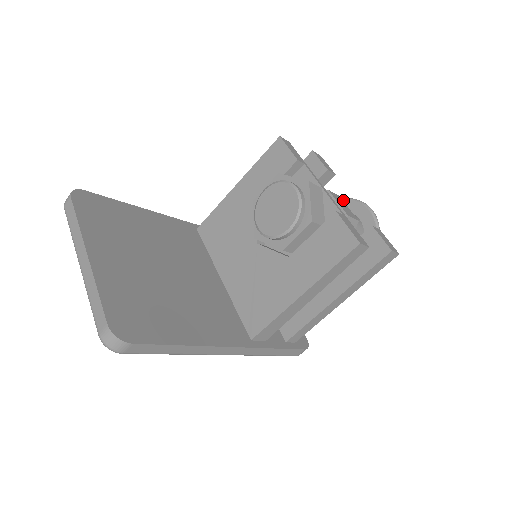
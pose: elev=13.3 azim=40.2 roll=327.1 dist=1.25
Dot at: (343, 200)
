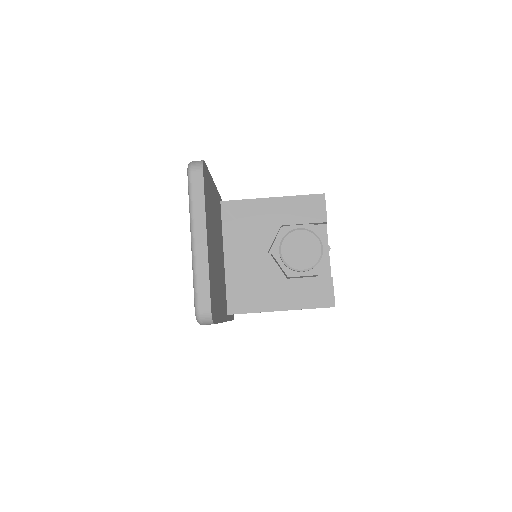
Dot at: occluded
